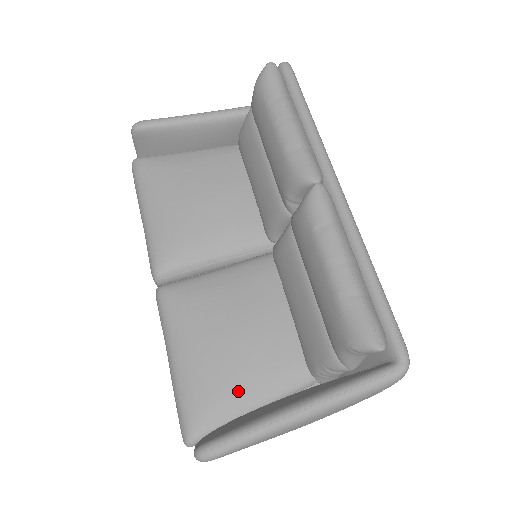
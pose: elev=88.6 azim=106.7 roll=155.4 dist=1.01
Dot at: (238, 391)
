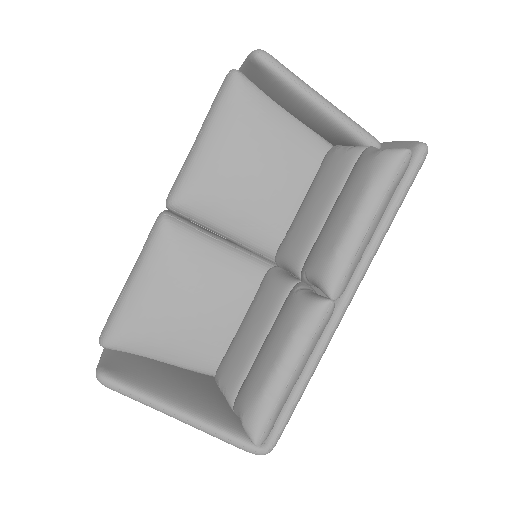
Dot at: (160, 344)
